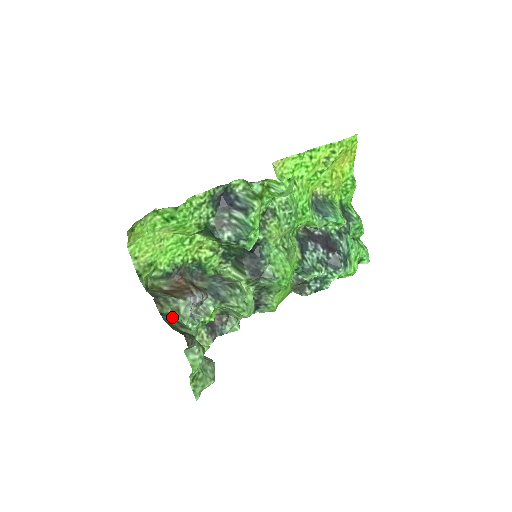
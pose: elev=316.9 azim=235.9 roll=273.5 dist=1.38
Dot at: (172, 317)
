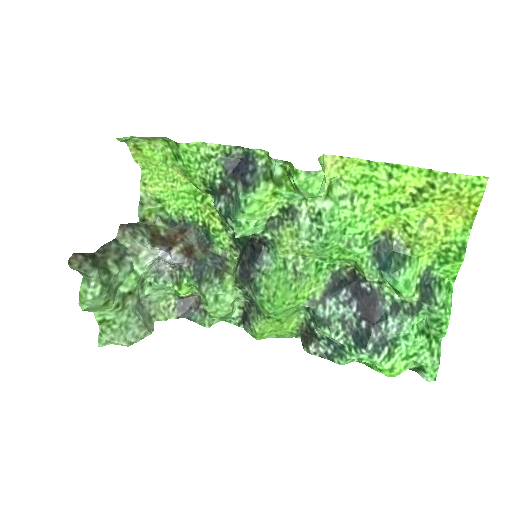
Dot at: (124, 251)
